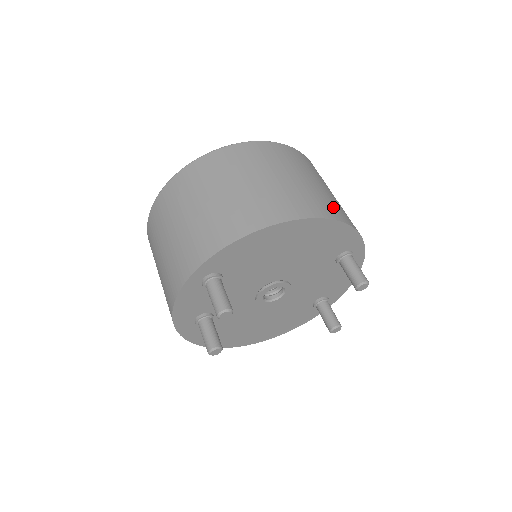
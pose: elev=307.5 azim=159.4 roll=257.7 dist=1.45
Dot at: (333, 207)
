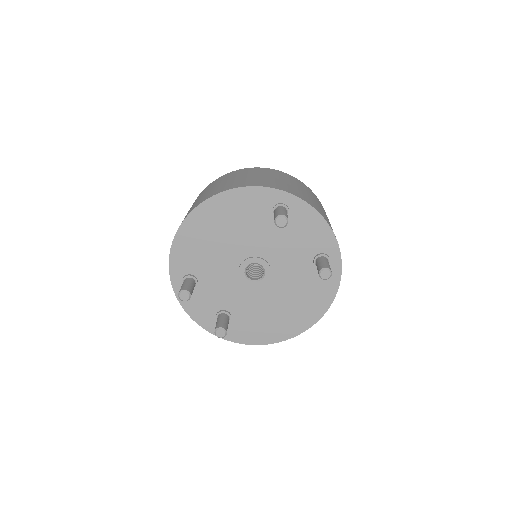
Dot at: (236, 184)
